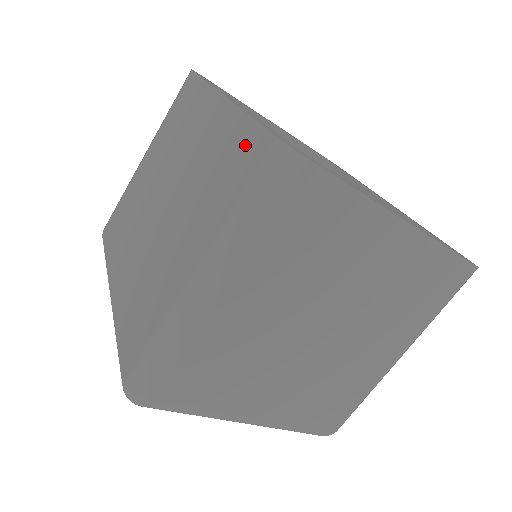
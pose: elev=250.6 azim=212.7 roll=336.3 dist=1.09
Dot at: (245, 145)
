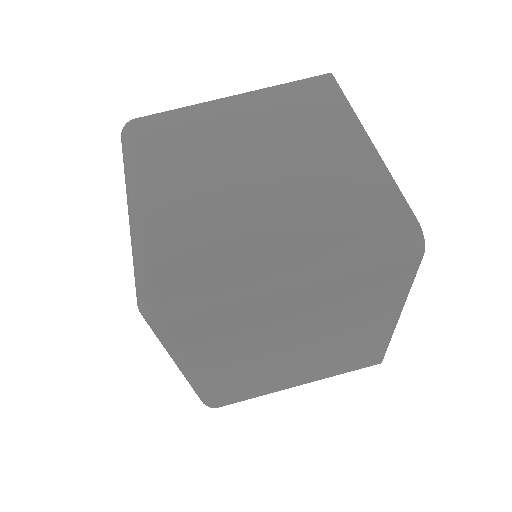
Dot at: occluded
